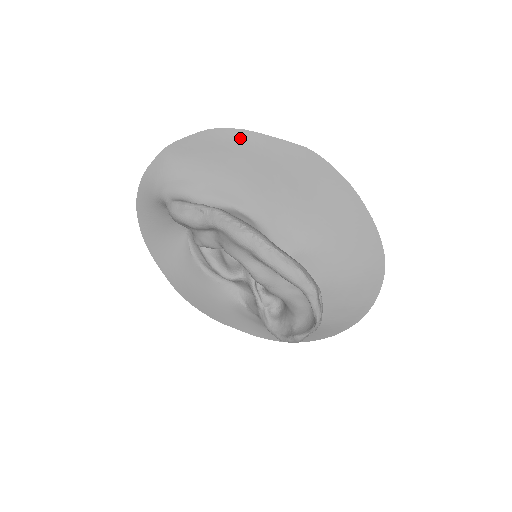
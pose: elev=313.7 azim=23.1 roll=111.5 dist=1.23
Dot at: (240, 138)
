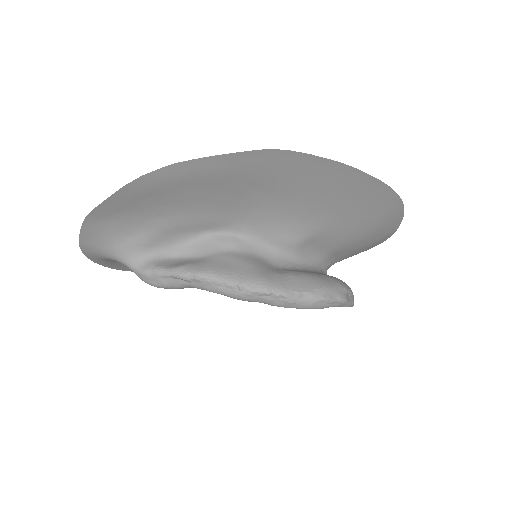
Dot at: (174, 174)
